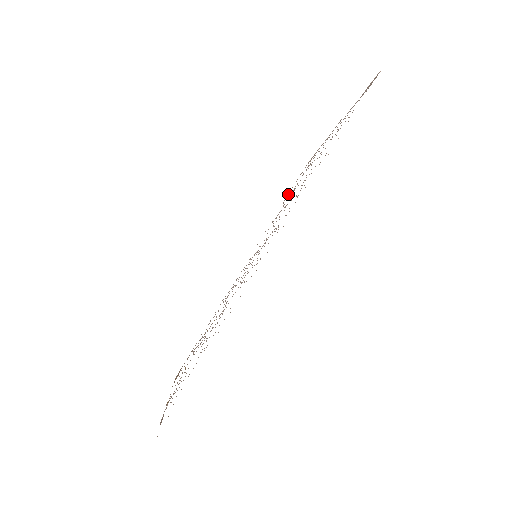
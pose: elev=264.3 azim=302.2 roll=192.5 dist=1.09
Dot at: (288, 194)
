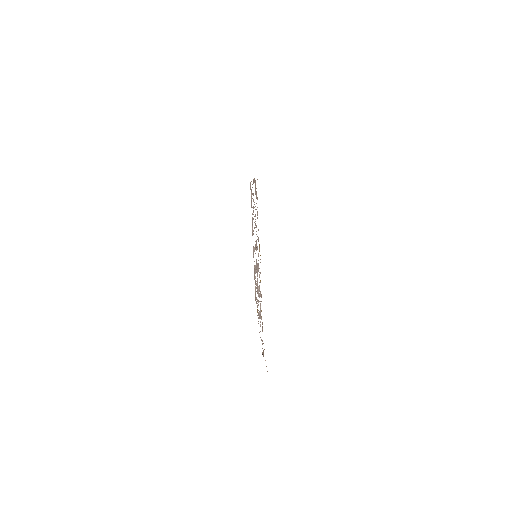
Dot at: occluded
